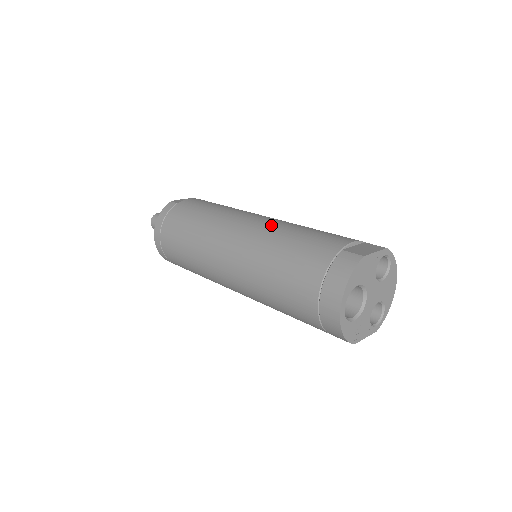
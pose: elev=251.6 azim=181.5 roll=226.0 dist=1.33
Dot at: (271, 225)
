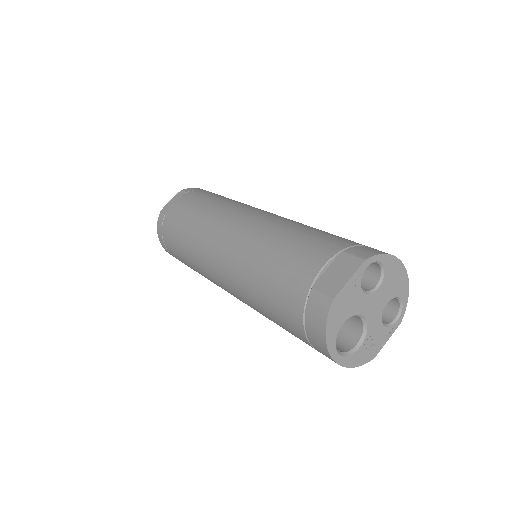
Dot at: (244, 245)
